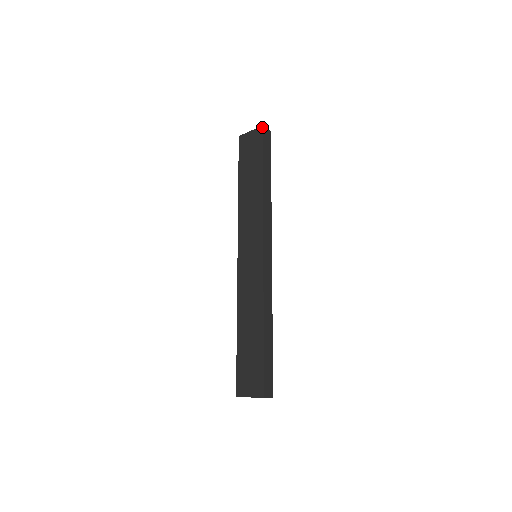
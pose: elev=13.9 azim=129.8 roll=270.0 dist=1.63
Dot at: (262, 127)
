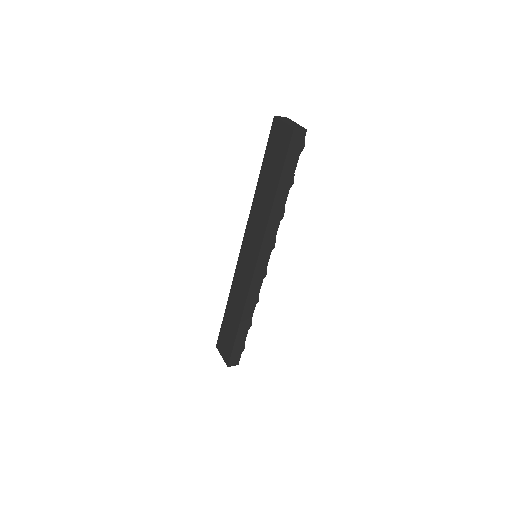
Dot at: (293, 130)
